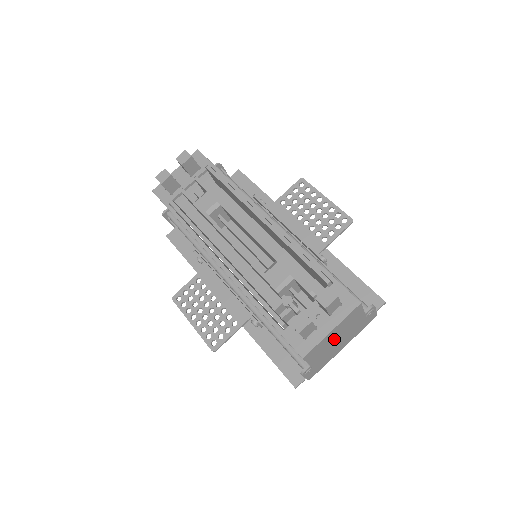
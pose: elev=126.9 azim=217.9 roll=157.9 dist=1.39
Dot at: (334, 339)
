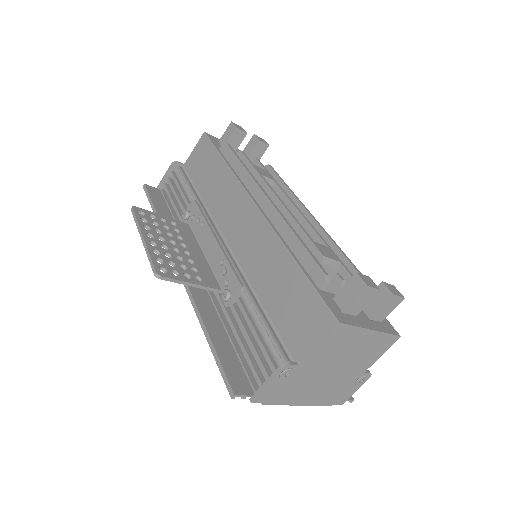
Dot at: (342, 357)
